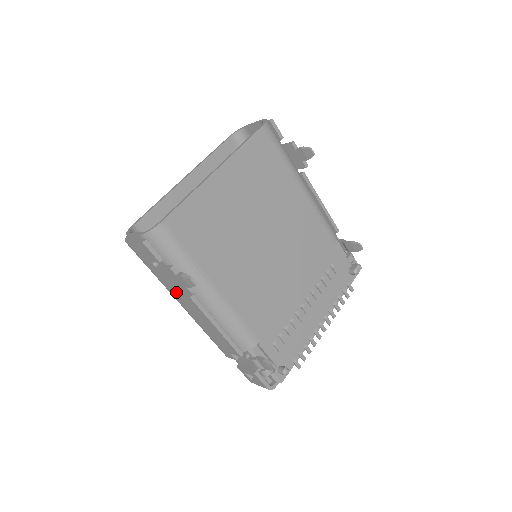
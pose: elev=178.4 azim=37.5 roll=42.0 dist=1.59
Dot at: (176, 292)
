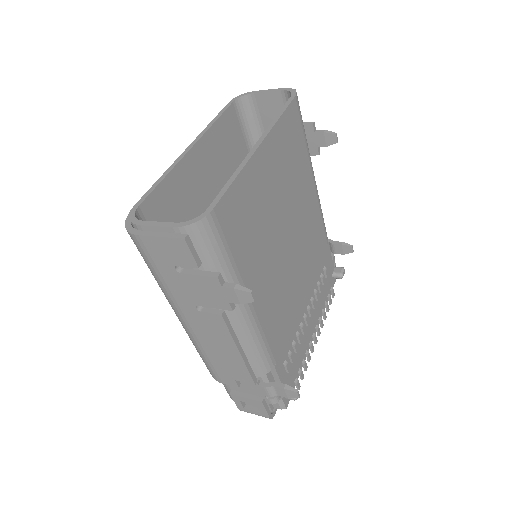
Dot at: (193, 306)
